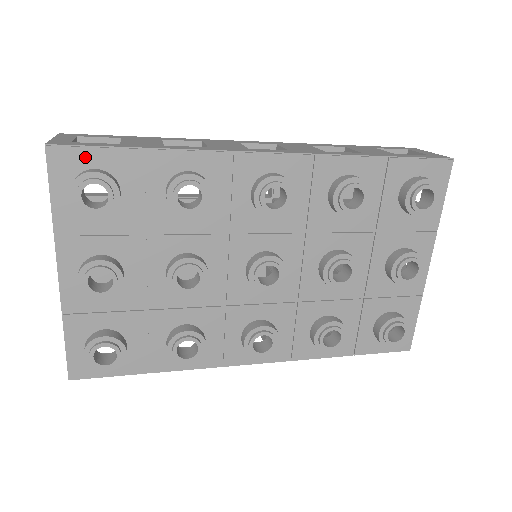
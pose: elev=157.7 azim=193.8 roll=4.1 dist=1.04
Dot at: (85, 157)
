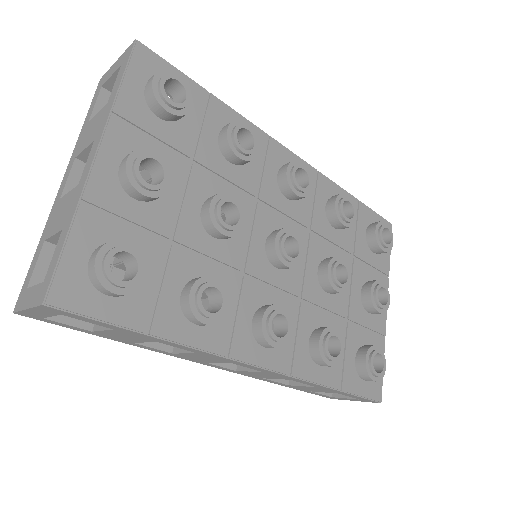
Dot at: occluded
